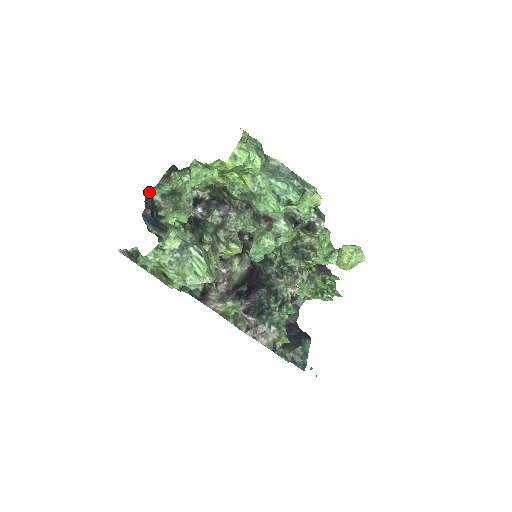
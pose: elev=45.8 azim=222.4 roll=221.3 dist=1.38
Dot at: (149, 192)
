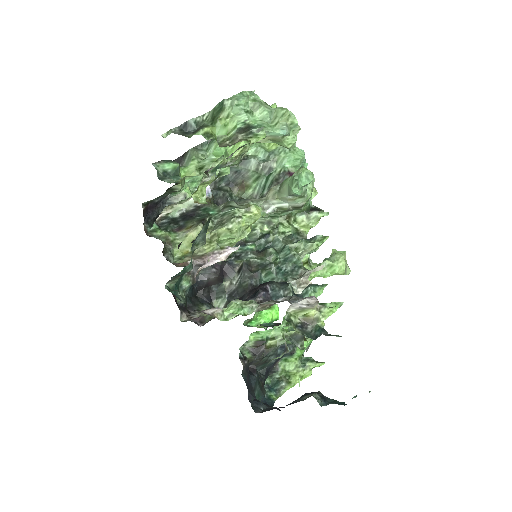
Dot at: occluded
